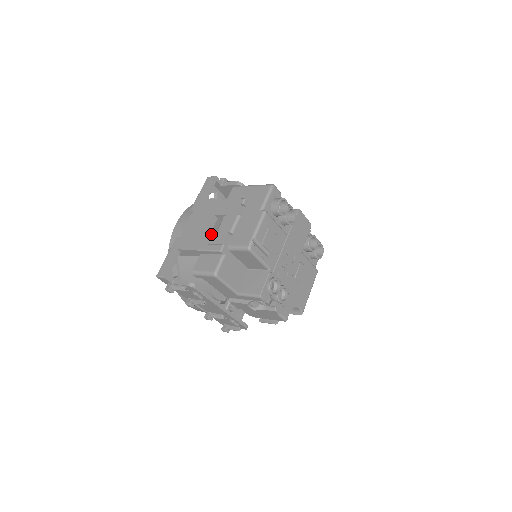
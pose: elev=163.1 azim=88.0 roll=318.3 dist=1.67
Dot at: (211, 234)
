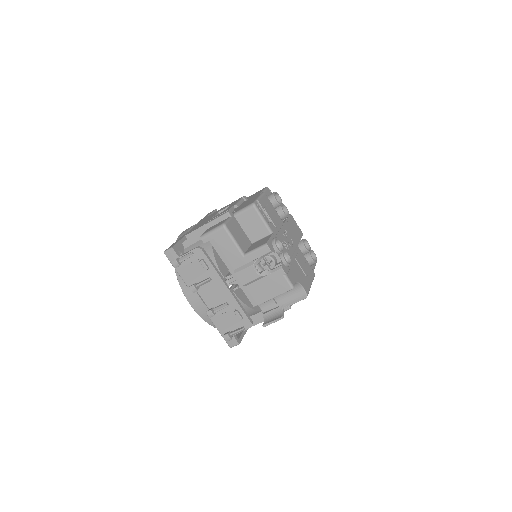
Dot at: (217, 215)
